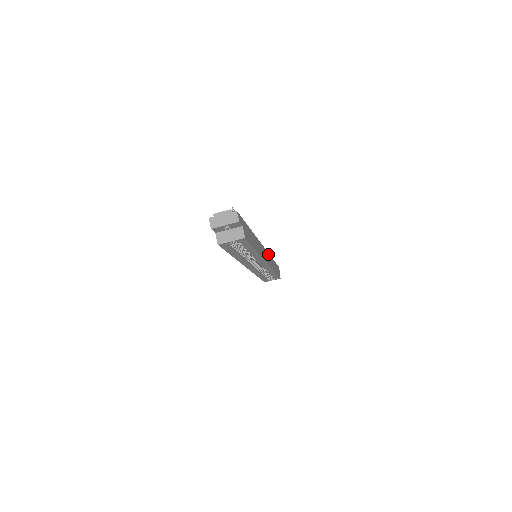
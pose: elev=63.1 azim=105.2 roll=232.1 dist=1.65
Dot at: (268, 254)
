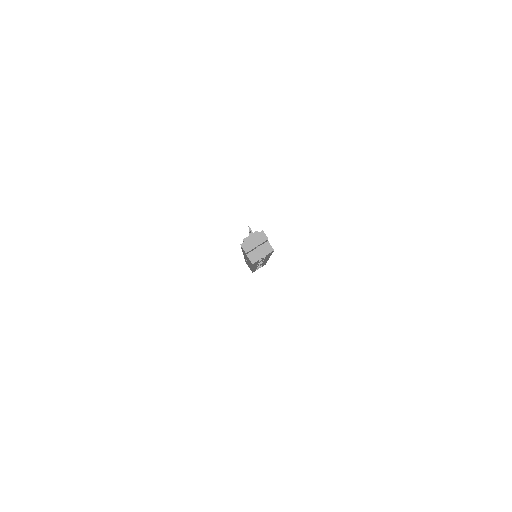
Dot at: occluded
